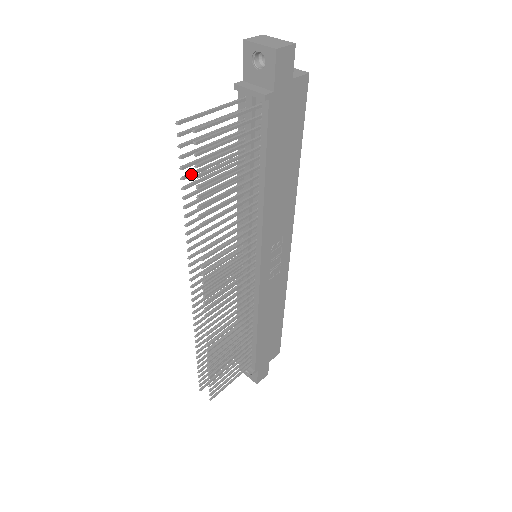
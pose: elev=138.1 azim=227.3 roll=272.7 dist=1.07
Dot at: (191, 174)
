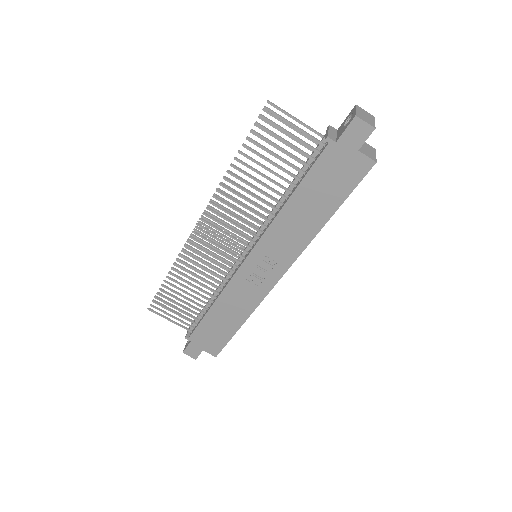
Dot at: occluded
